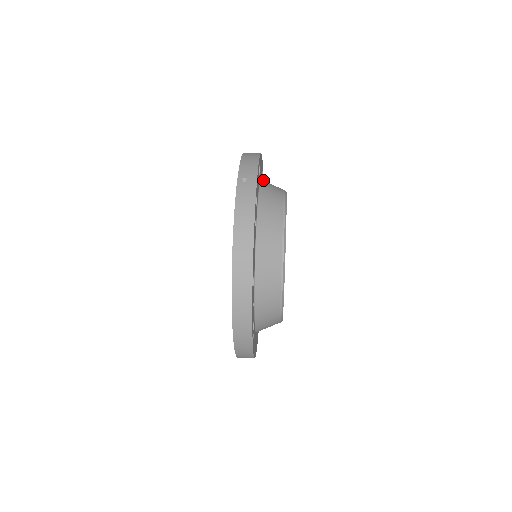
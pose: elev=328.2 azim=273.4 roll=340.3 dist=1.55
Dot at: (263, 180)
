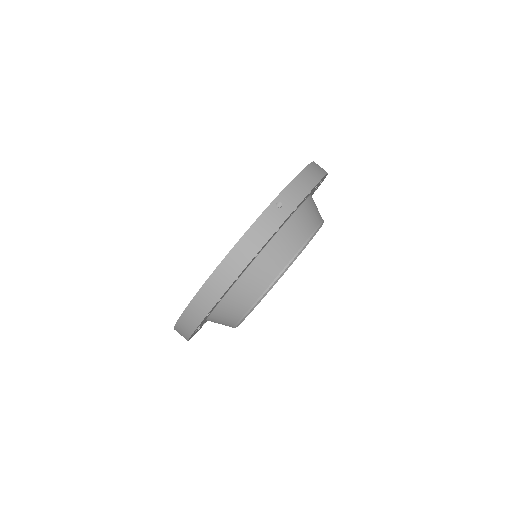
Dot at: (309, 200)
